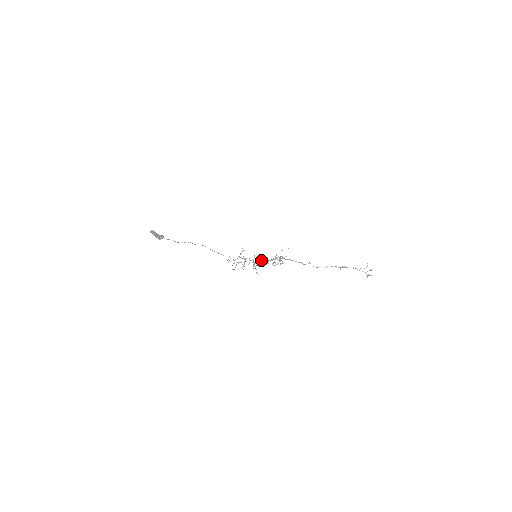
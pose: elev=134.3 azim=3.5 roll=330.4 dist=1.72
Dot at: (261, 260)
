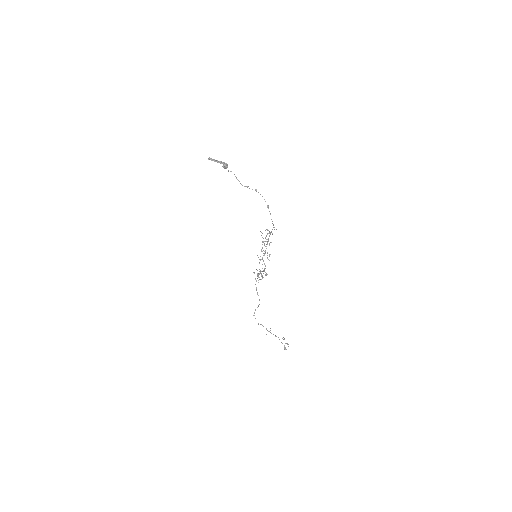
Dot at: occluded
